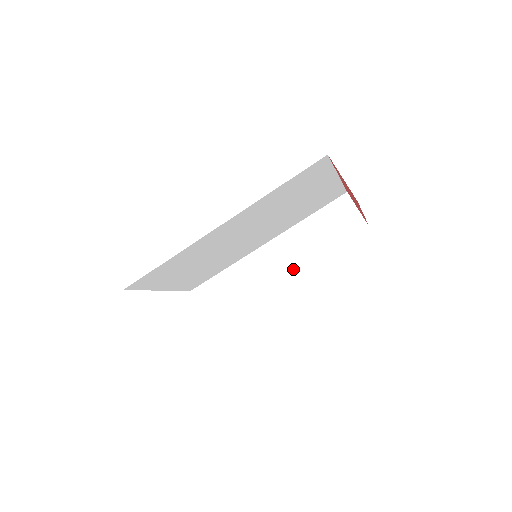
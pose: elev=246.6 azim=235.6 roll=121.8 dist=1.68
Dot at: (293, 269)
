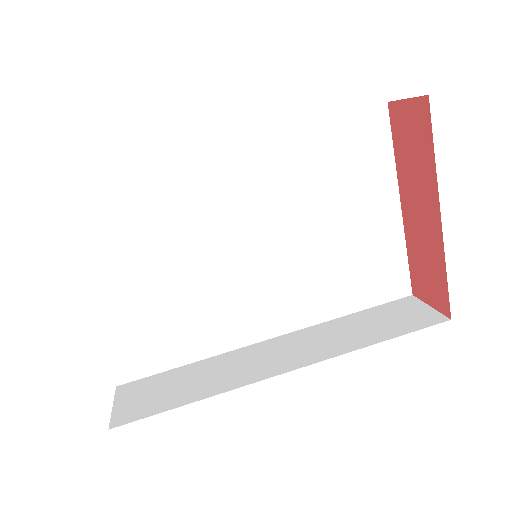
Dot at: (309, 362)
